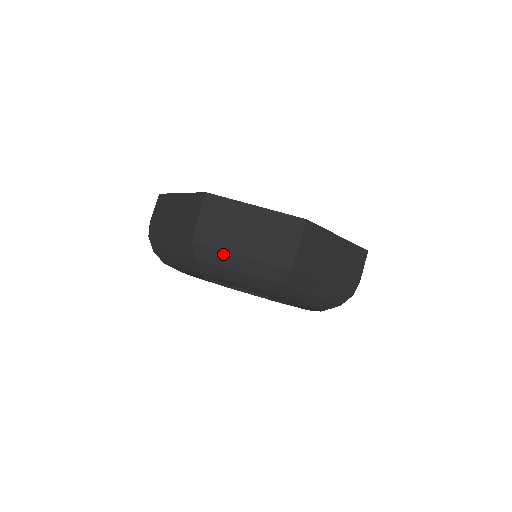
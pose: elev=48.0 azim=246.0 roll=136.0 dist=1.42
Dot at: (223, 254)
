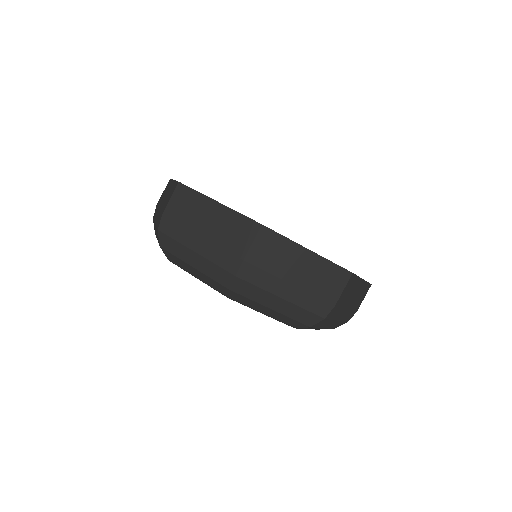
Dot at: (181, 246)
